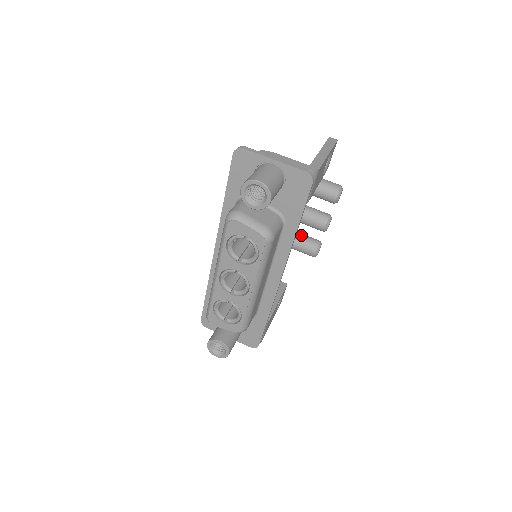
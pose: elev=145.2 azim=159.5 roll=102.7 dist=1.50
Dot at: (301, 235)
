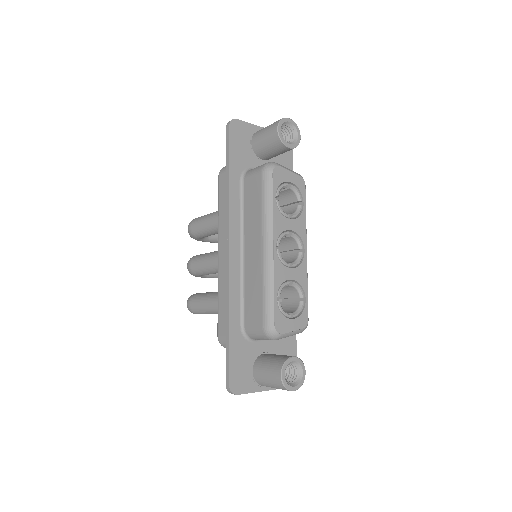
Dot at: occluded
